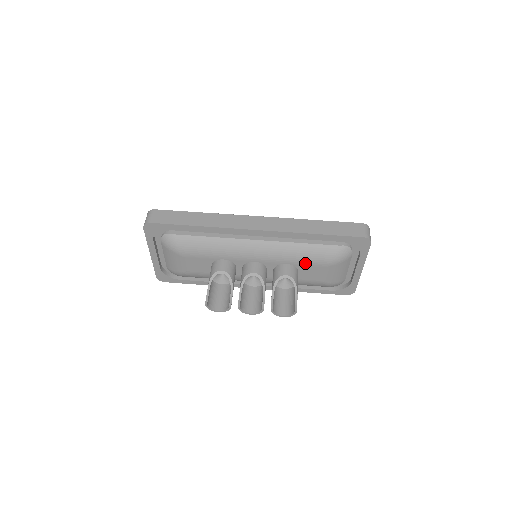
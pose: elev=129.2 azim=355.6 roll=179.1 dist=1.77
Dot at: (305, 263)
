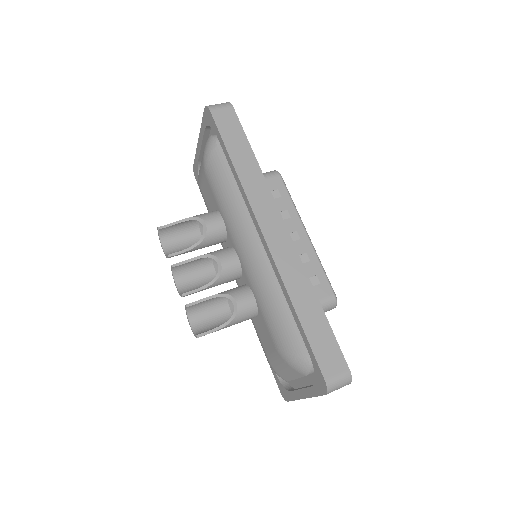
Dot at: (266, 319)
